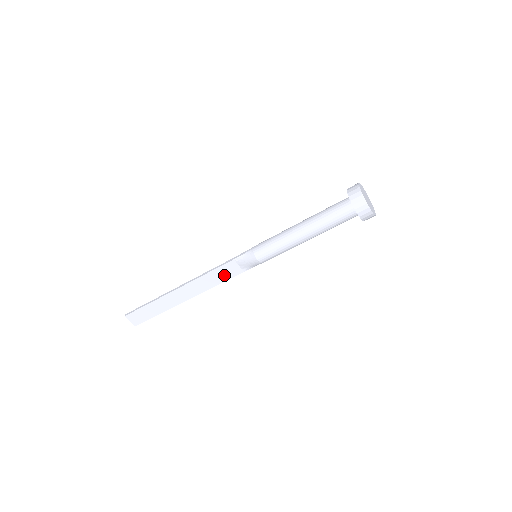
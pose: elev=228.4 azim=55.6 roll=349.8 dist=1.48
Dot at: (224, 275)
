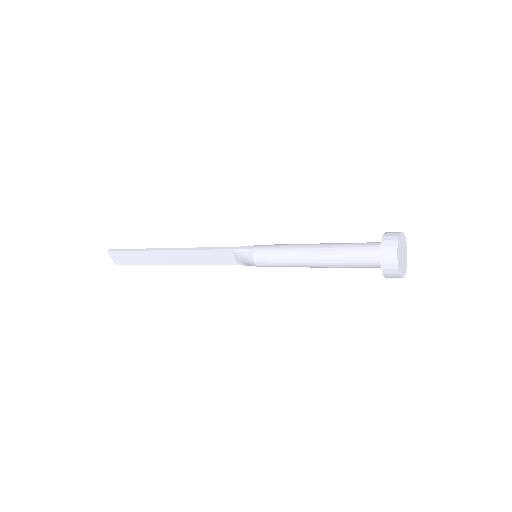
Dot at: (216, 259)
